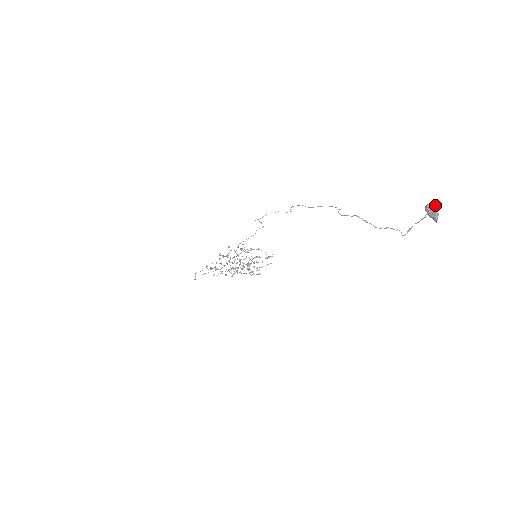
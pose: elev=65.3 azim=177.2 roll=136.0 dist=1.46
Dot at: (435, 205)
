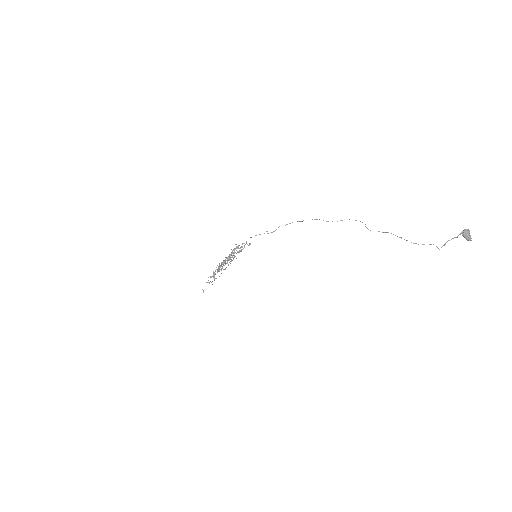
Dot at: occluded
